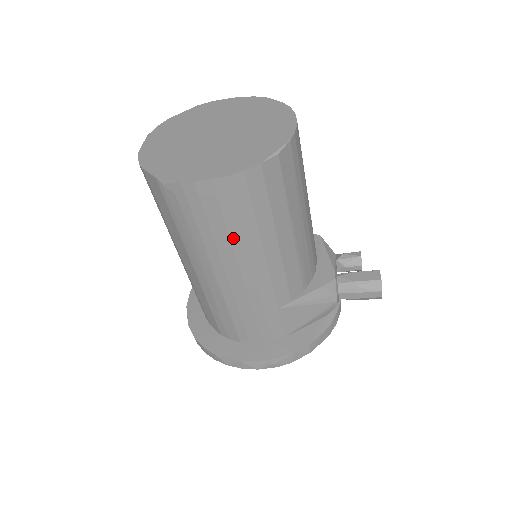
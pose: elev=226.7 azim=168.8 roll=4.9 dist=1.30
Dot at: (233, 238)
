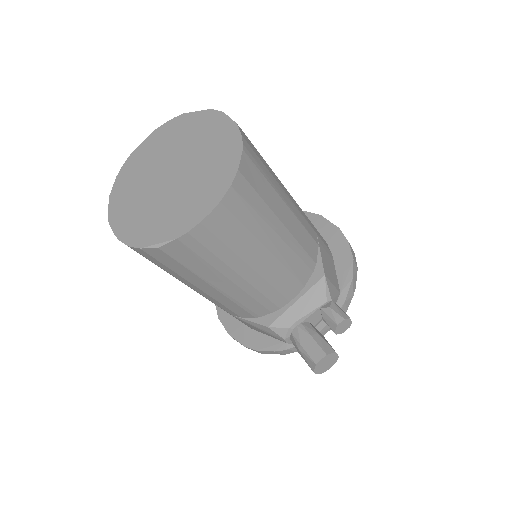
Dot at: occluded
